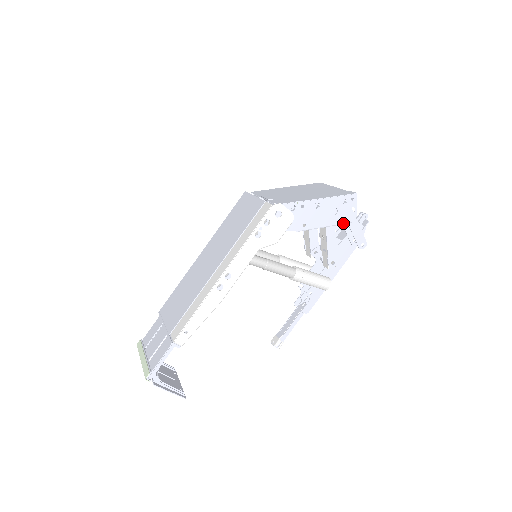
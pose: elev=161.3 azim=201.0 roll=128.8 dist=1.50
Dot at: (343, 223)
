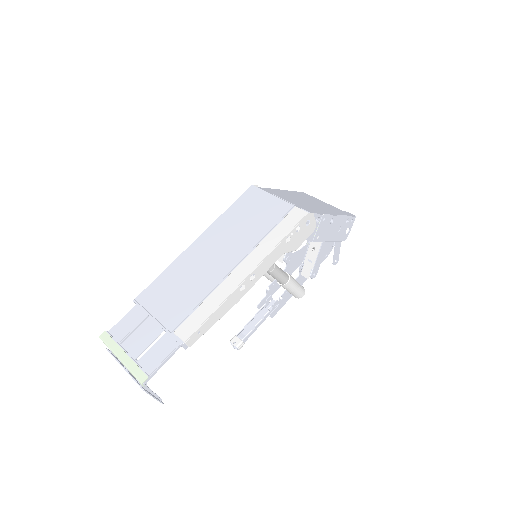
Dot at: (339, 241)
